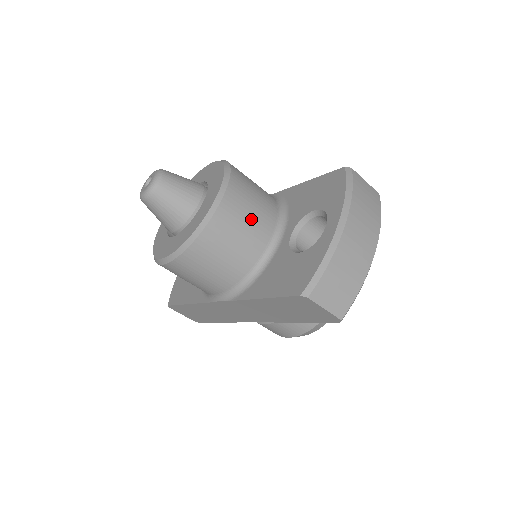
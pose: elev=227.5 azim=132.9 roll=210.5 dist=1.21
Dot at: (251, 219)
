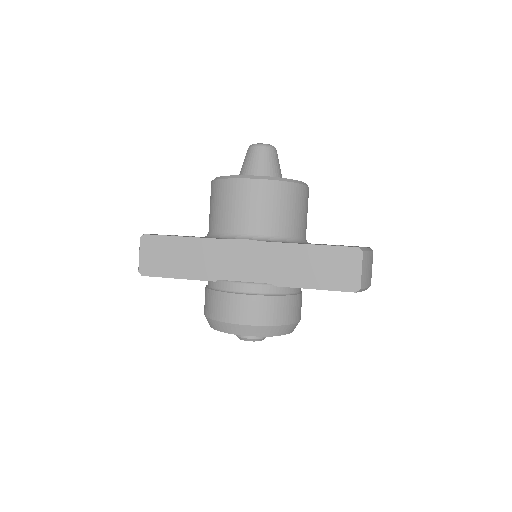
Dot at: occluded
